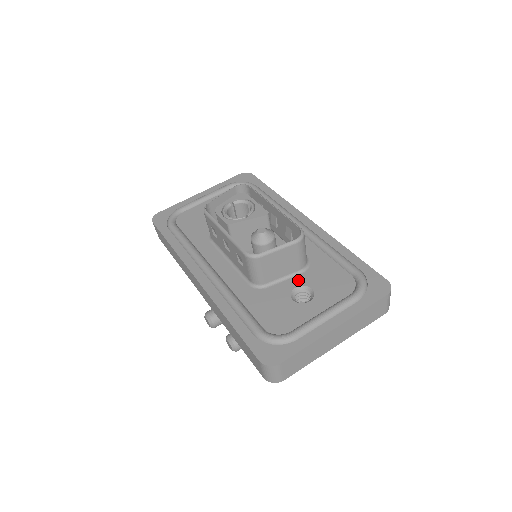
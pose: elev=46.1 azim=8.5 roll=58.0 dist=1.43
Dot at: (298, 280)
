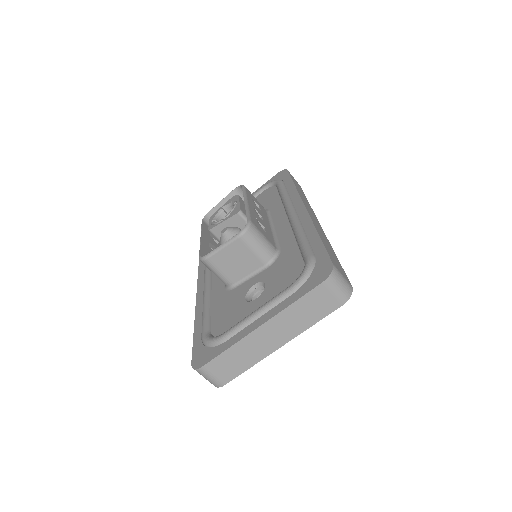
Dot at: (260, 276)
